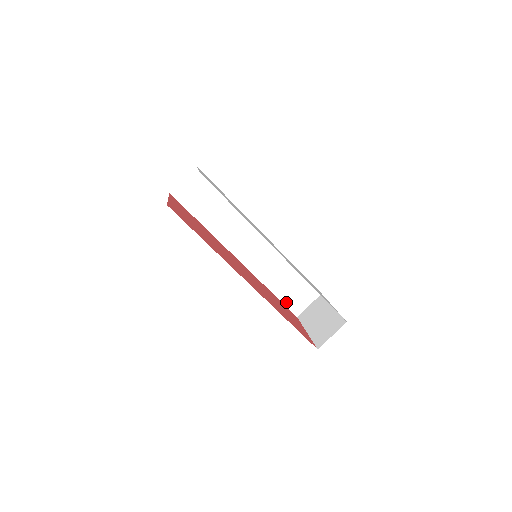
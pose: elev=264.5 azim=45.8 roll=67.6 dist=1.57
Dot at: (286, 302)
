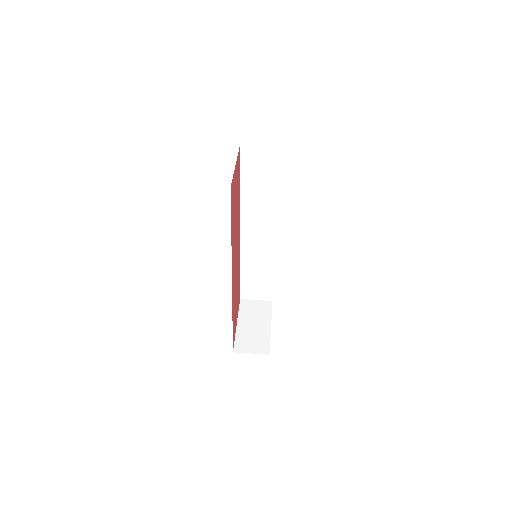
Dot at: (243, 285)
